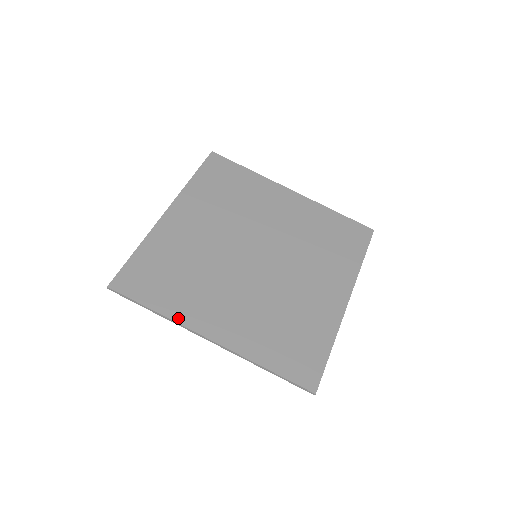
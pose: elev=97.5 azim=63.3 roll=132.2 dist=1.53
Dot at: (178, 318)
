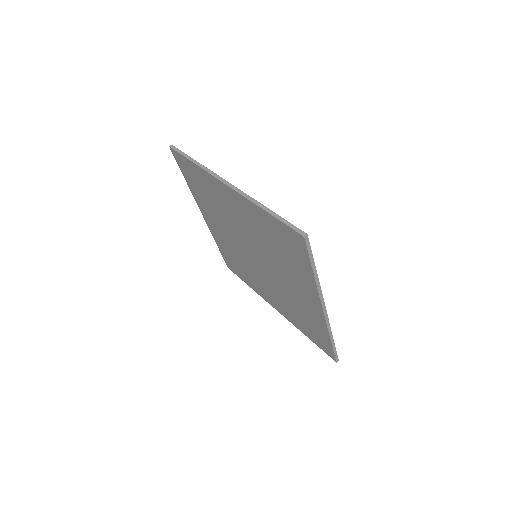
Dot at: occluded
